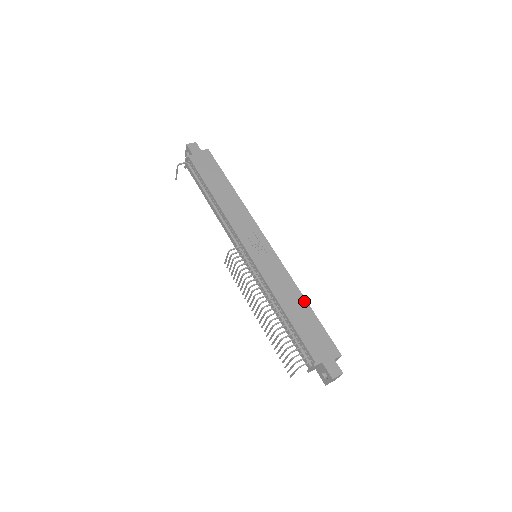
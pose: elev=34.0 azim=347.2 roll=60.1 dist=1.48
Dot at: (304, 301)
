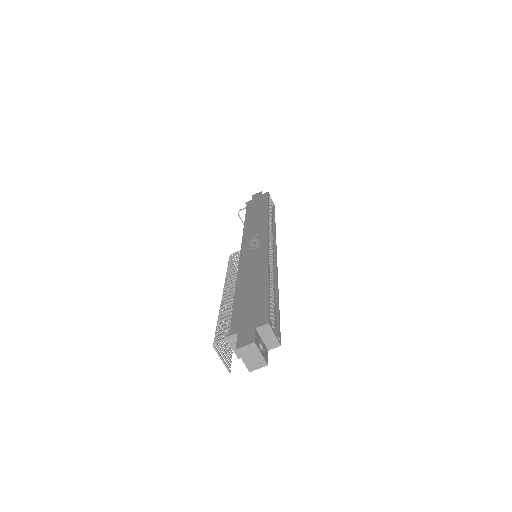
Dot at: (265, 277)
